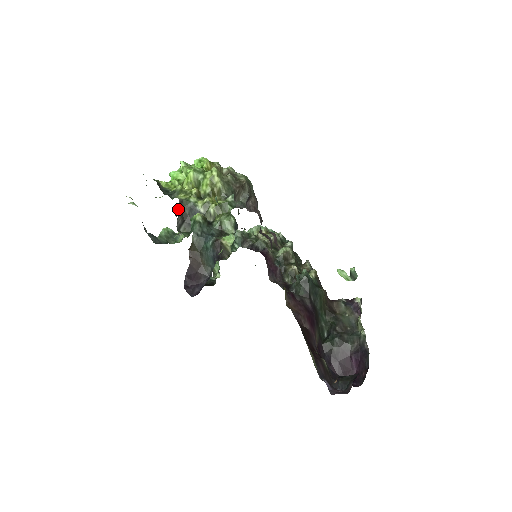
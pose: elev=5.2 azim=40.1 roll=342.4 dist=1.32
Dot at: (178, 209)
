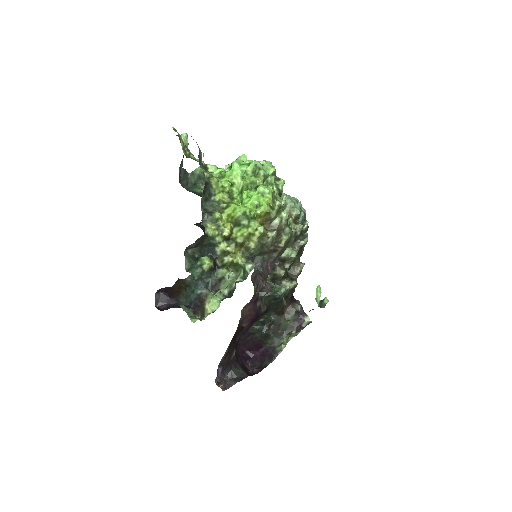
Dot at: (198, 238)
